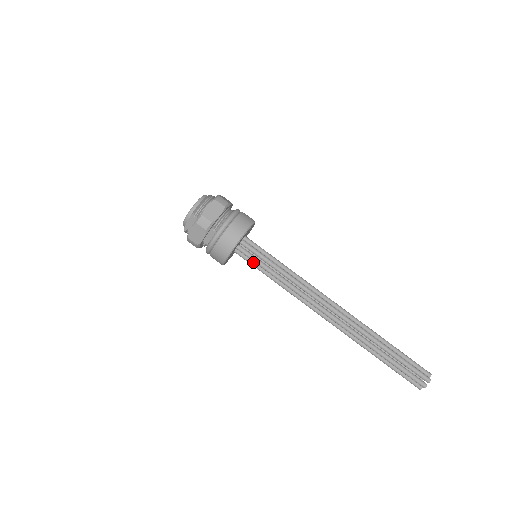
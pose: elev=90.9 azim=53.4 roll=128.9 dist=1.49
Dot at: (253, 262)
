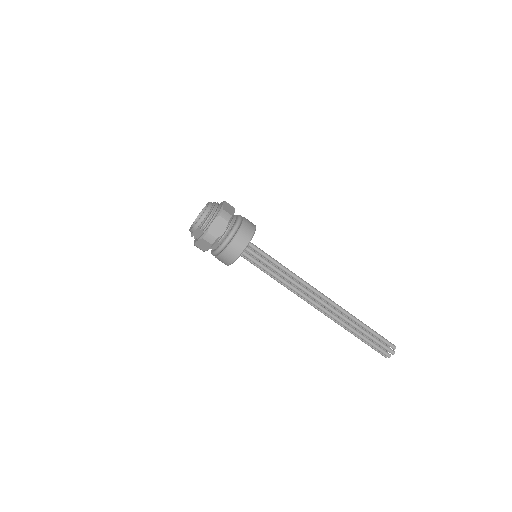
Dot at: (253, 262)
